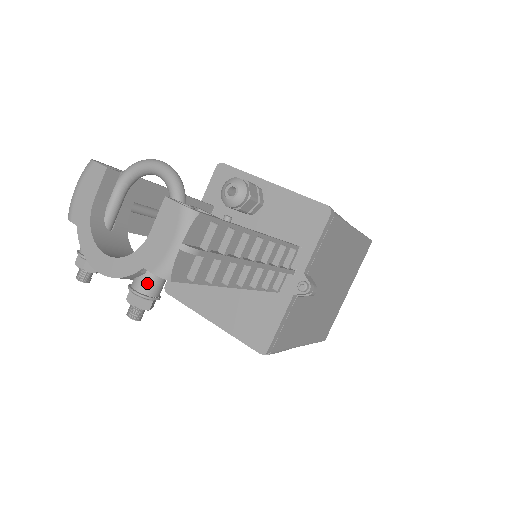
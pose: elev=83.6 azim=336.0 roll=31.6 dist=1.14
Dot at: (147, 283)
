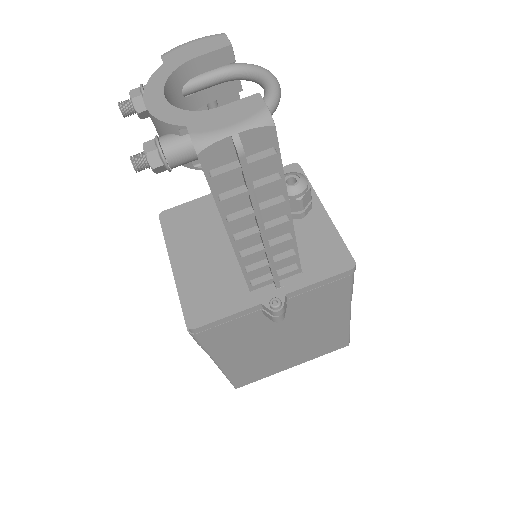
Dot at: (175, 144)
